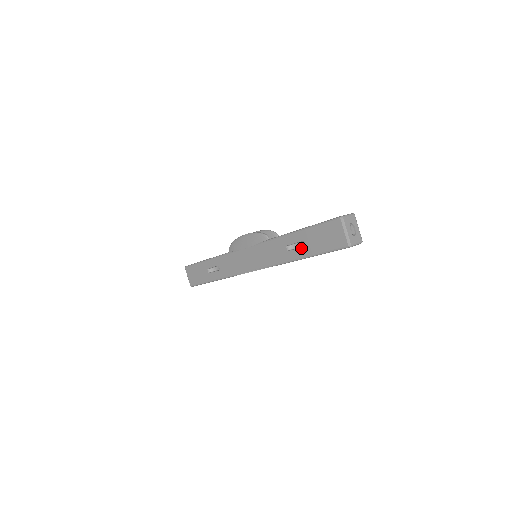
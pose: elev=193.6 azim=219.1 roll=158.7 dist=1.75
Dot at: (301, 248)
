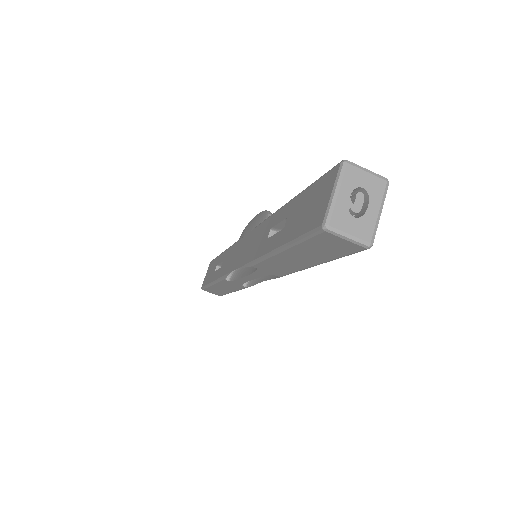
Dot at: (279, 232)
